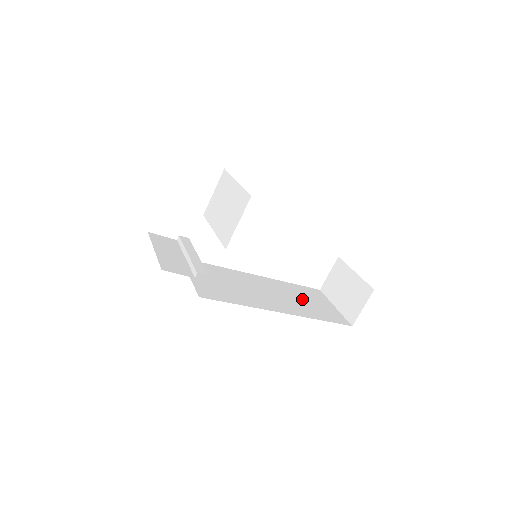
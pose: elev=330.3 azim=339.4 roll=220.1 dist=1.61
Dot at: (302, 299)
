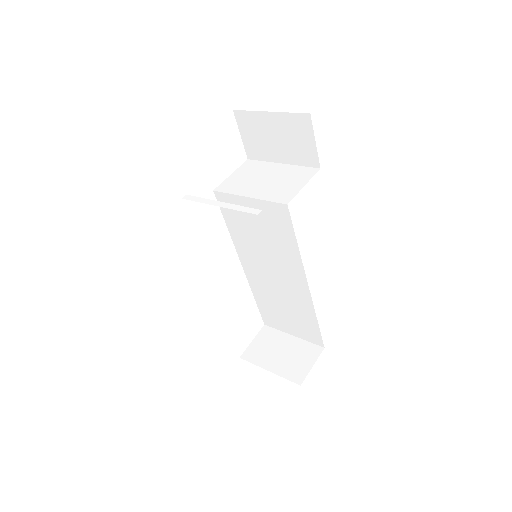
Dot at: occluded
